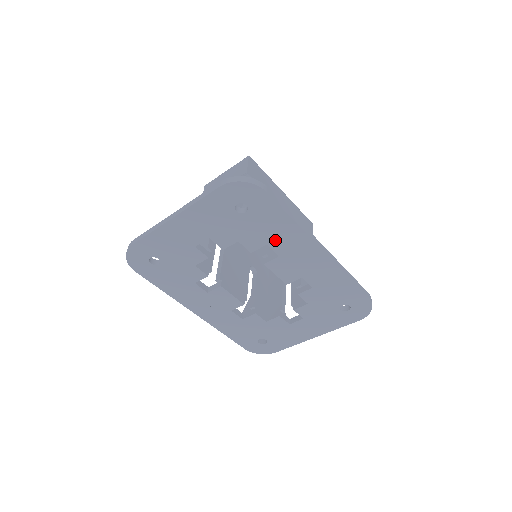
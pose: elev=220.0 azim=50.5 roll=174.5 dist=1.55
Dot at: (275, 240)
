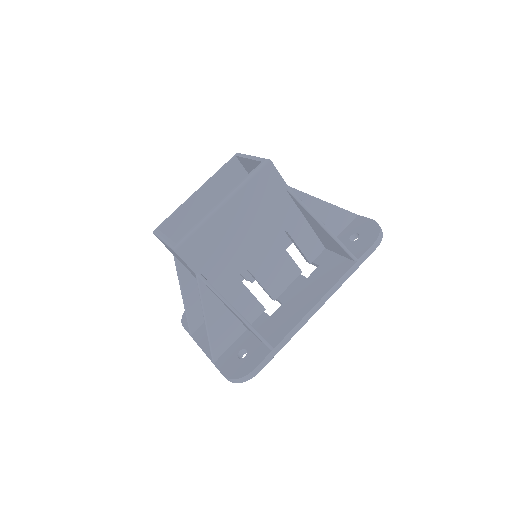
Dot at: occluded
